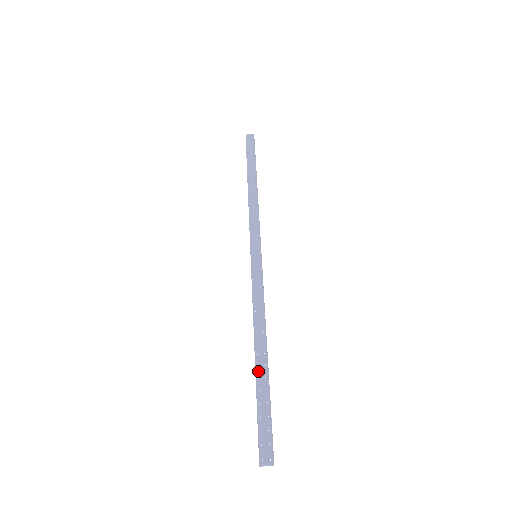
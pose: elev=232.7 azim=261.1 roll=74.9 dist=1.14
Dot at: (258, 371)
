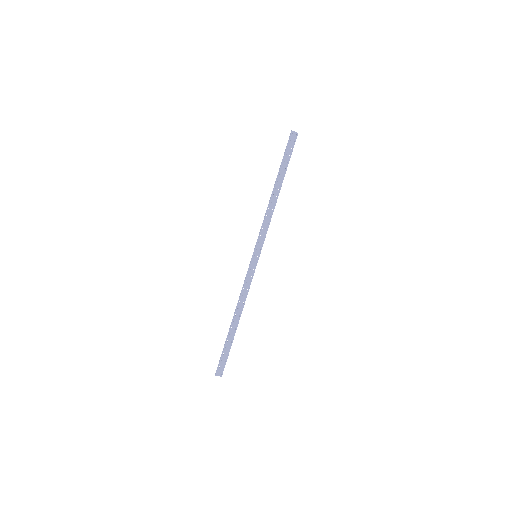
Dot at: (231, 331)
